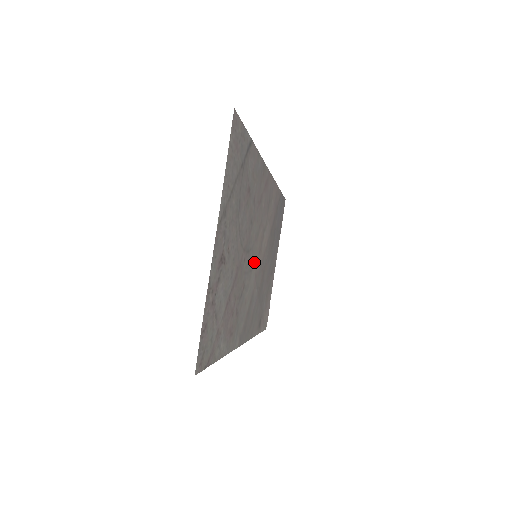
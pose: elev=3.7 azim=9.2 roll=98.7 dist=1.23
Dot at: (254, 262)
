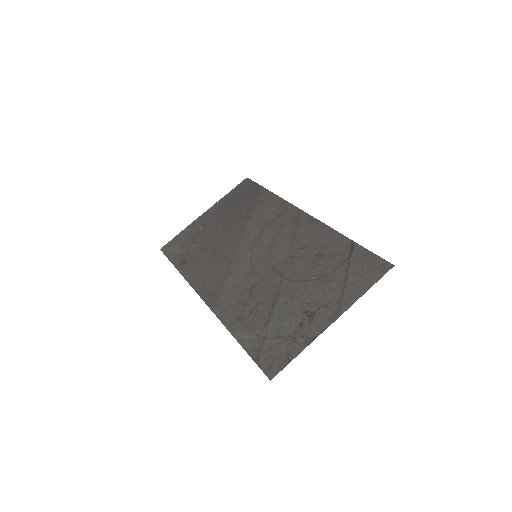
Dot at: (254, 260)
